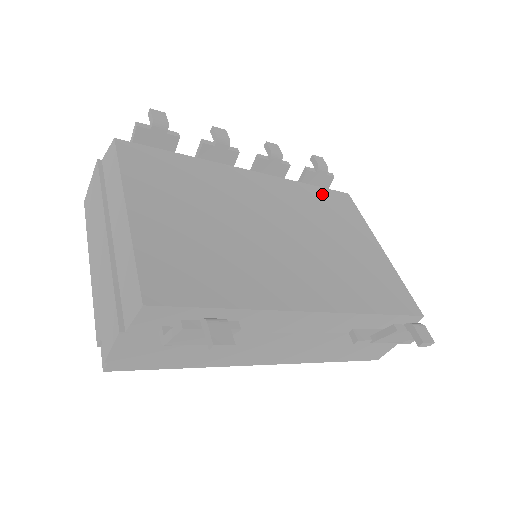
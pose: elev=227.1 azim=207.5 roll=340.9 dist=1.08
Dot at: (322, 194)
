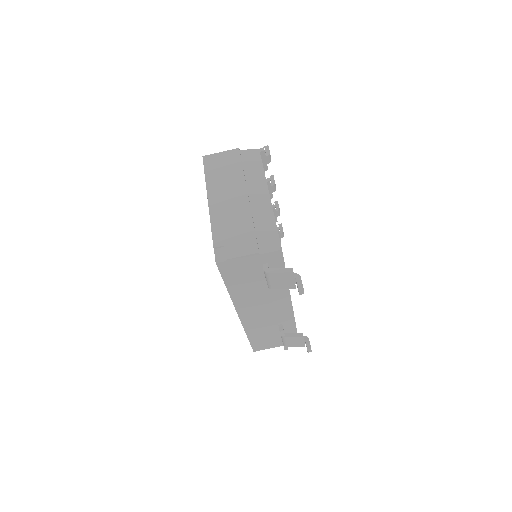
Dot at: occluded
